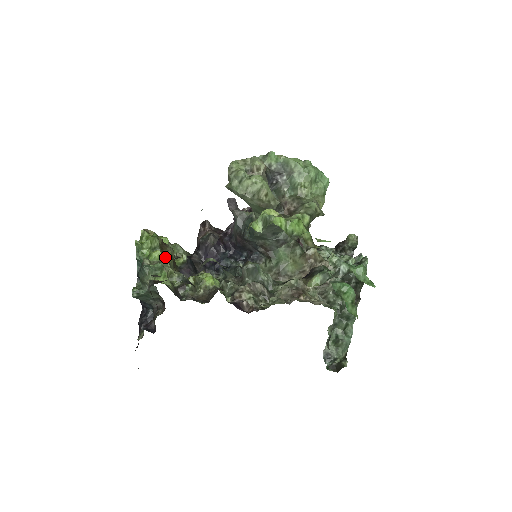
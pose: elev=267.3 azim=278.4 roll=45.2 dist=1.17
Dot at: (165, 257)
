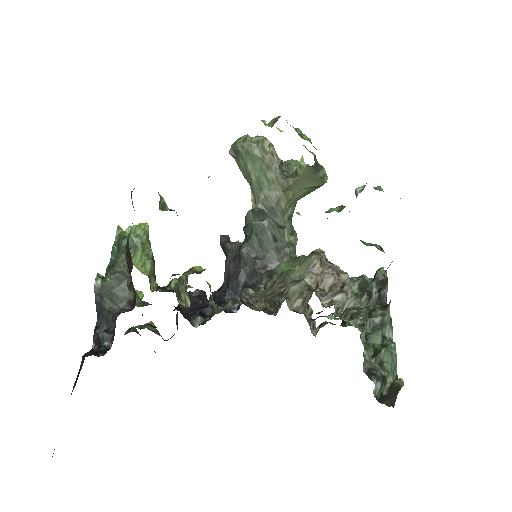
Dot at: occluded
